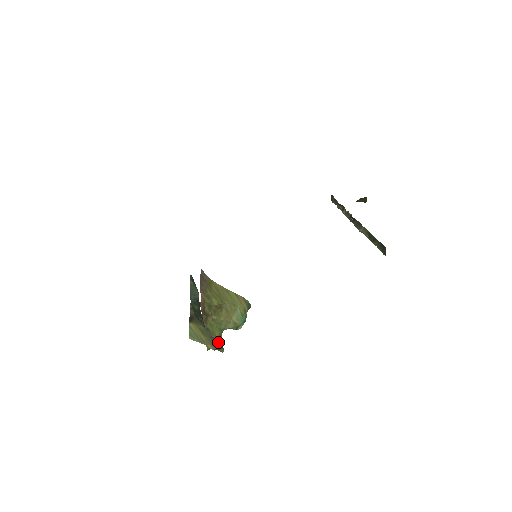
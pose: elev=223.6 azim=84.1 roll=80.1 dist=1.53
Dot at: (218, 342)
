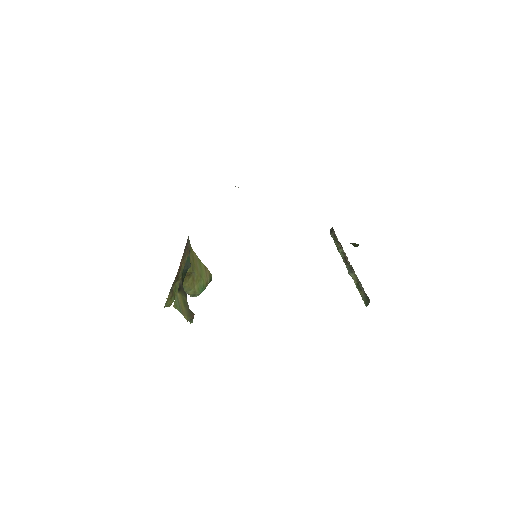
Dot at: (192, 315)
